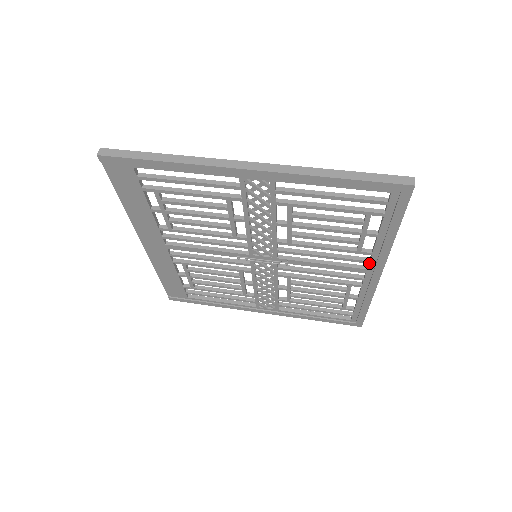
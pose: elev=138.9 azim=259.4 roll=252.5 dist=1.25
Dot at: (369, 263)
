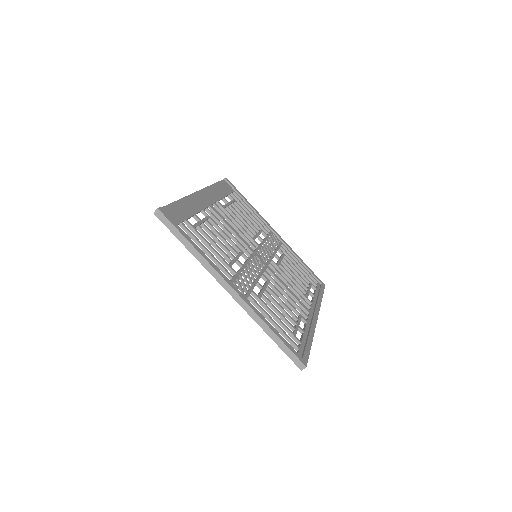
Dot at: (306, 318)
